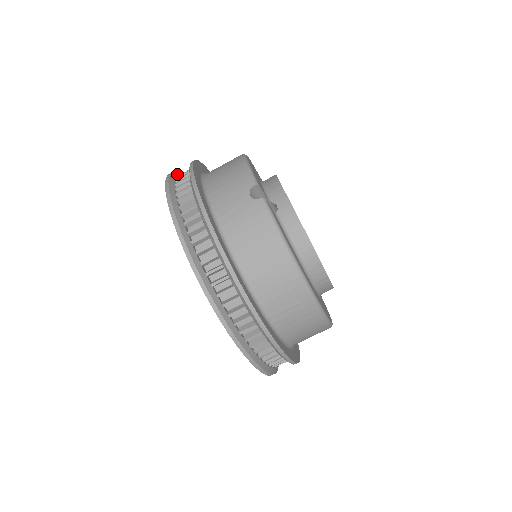
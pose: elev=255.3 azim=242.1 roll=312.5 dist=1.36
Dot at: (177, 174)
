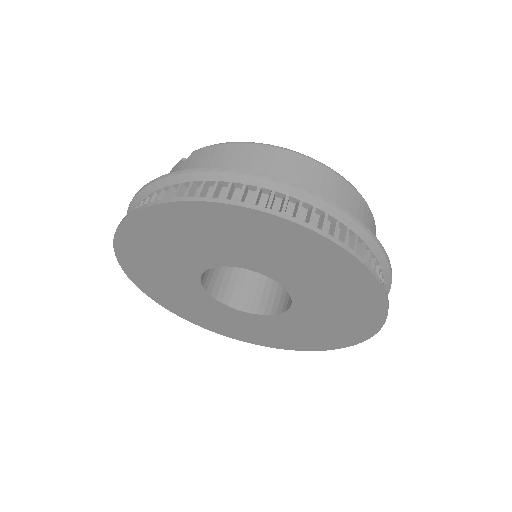
Dot at: occluded
